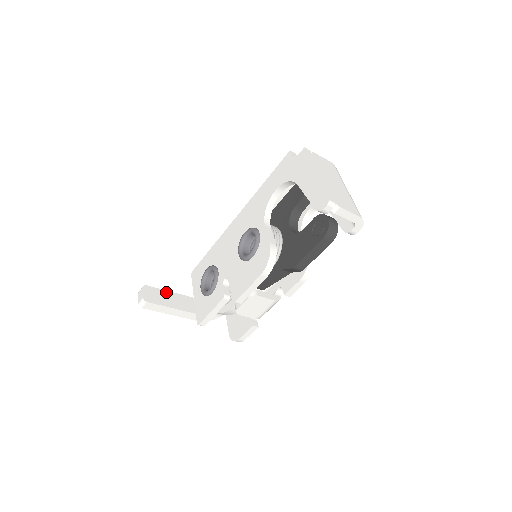
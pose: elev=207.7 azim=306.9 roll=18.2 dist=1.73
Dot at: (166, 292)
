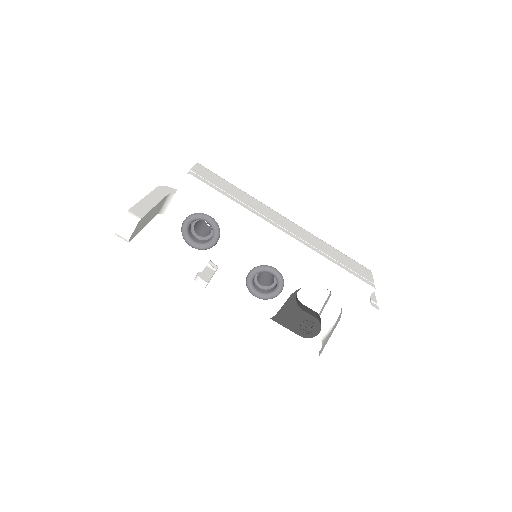
Dot at: (150, 212)
